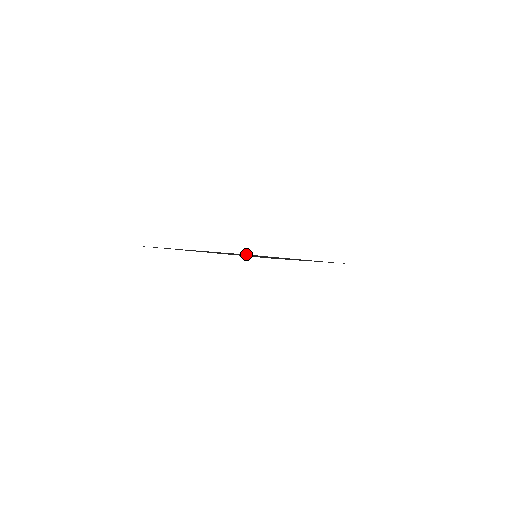
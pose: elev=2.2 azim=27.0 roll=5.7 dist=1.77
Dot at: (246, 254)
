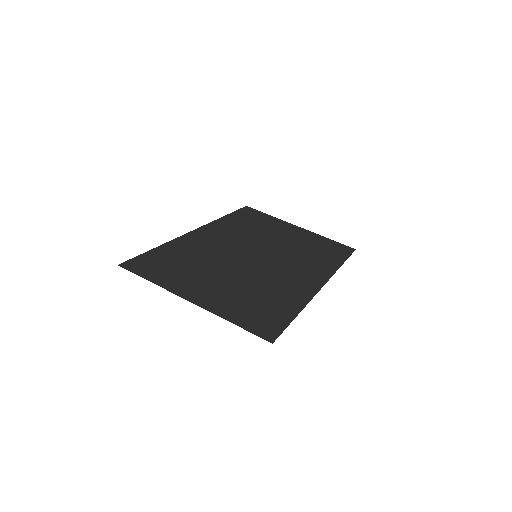
Dot at: (246, 206)
